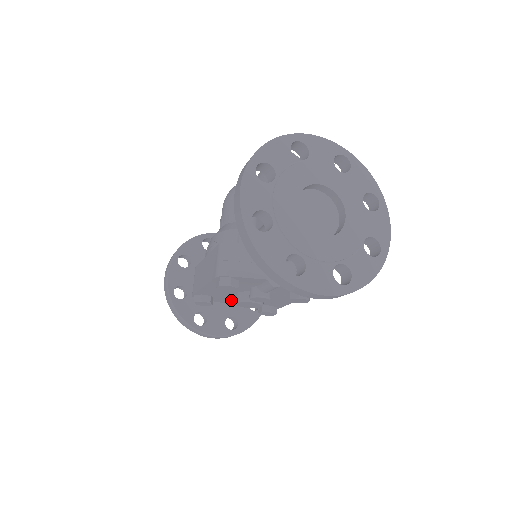
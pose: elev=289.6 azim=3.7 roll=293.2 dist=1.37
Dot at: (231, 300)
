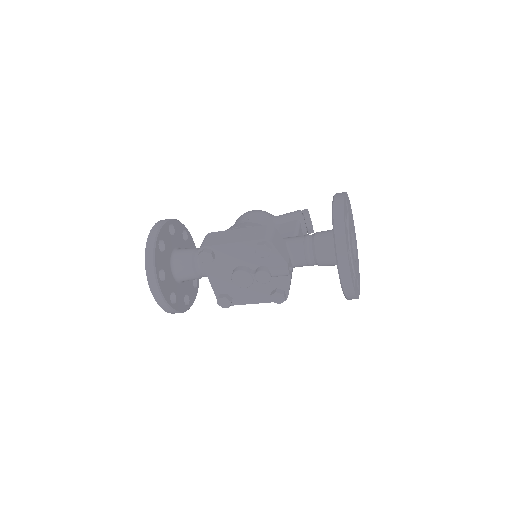
Dot at: (218, 272)
